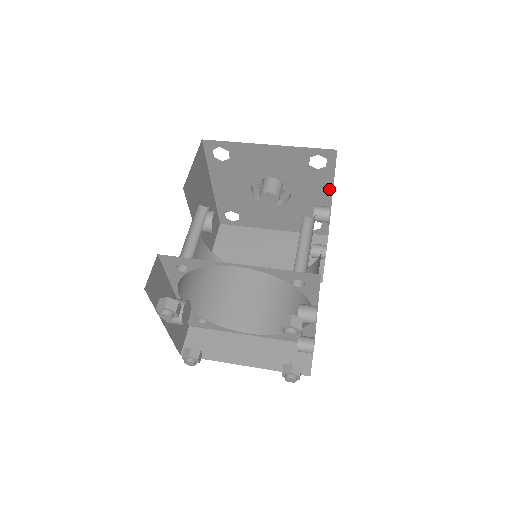
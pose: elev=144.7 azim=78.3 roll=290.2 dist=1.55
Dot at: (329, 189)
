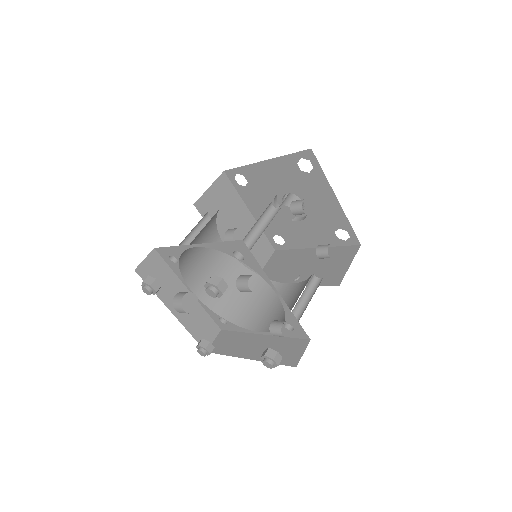
Dot at: (330, 191)
